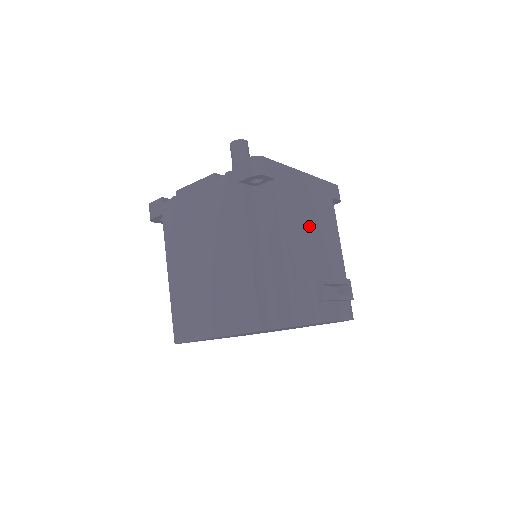
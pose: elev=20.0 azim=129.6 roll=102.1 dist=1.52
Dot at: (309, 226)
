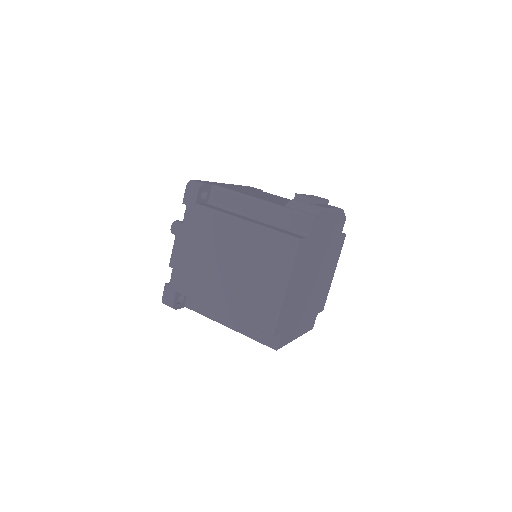
Dot at: occluded
